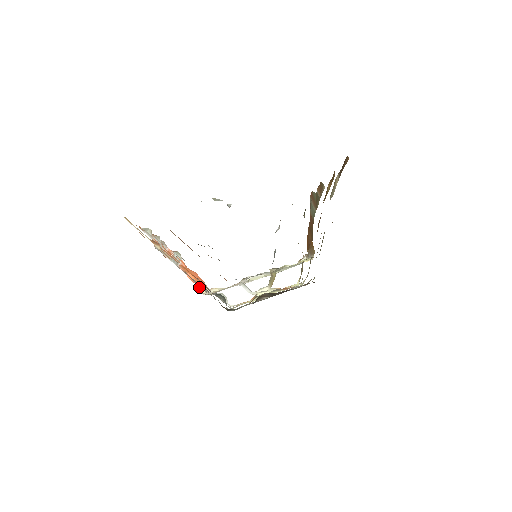
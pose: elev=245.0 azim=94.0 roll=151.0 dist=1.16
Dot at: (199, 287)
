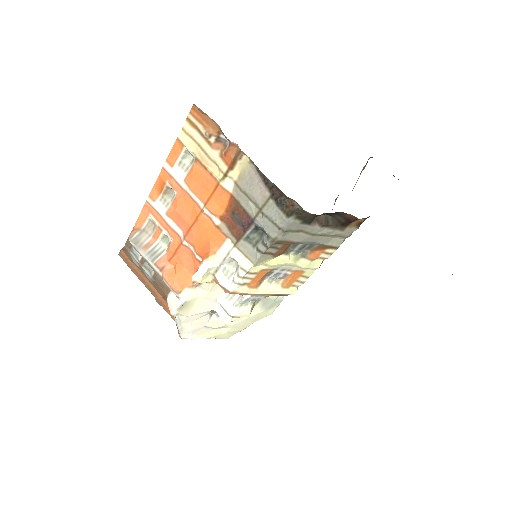
Dot at: (174, 290)
